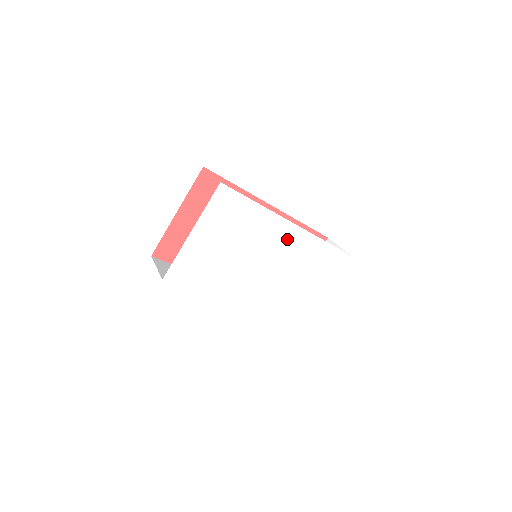
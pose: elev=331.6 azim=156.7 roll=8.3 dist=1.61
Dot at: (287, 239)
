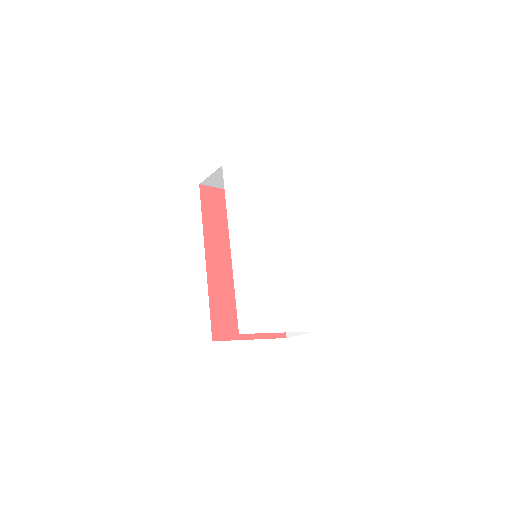
Dot at: (293, 255)
